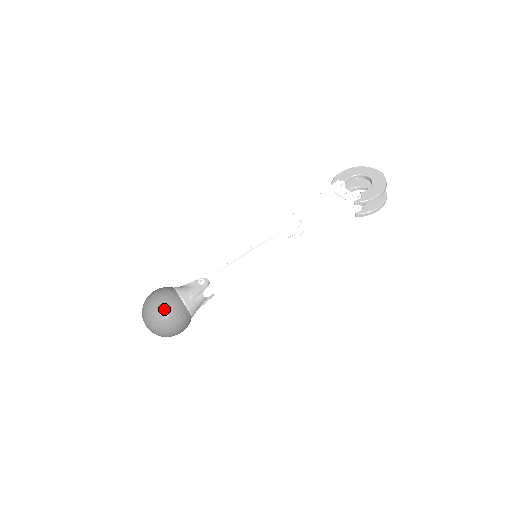
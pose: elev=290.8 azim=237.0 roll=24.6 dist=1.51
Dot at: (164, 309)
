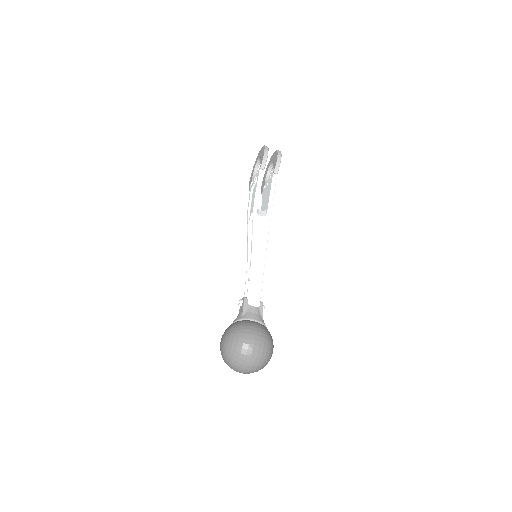
Dot at: (230, 335)
